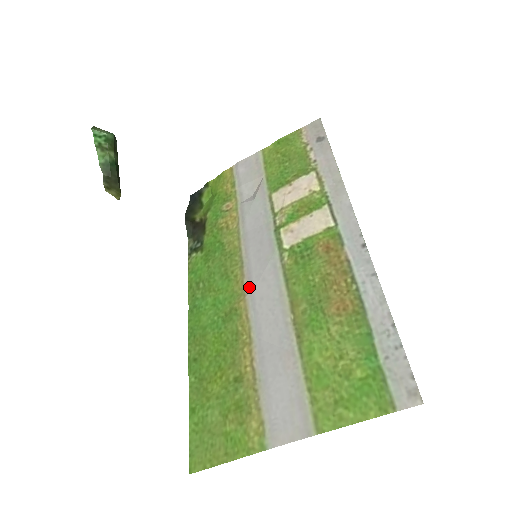
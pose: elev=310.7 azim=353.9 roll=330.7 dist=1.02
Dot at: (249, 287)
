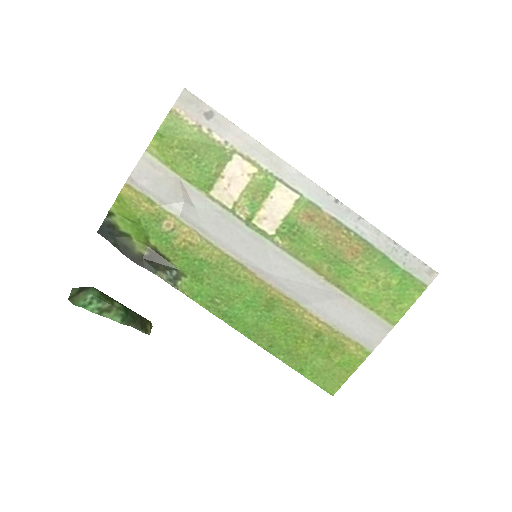
Dot at: (268, 279)
